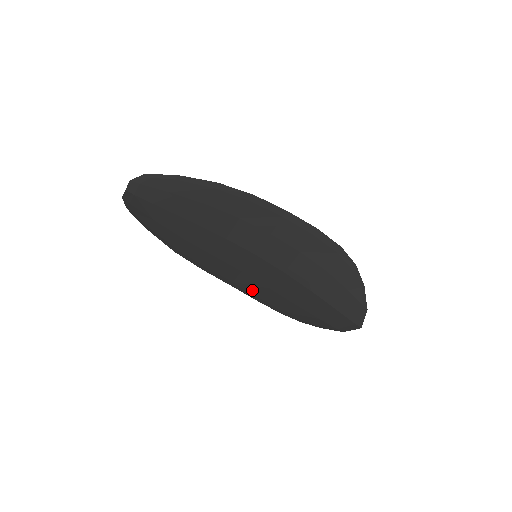
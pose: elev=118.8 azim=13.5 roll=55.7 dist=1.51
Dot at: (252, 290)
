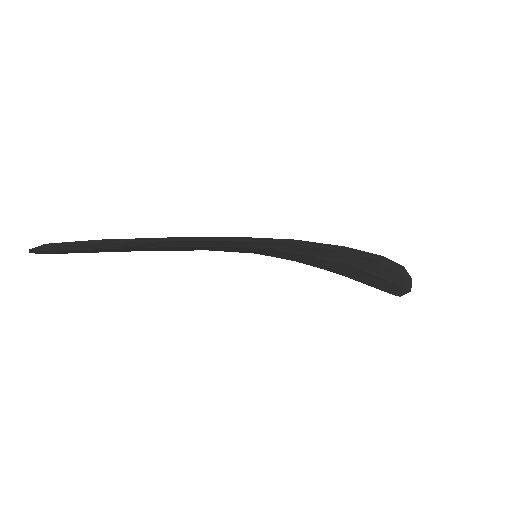
Dot at: occluded
